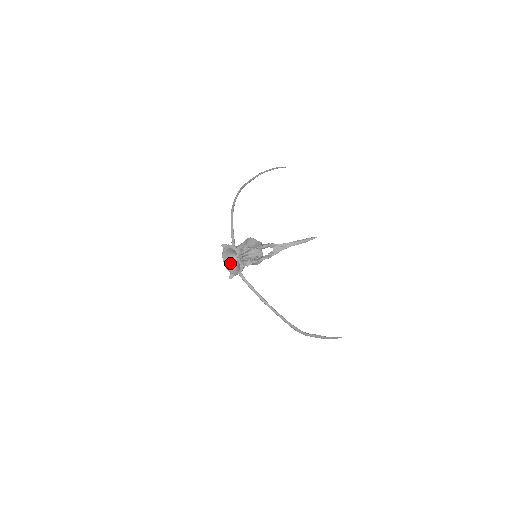
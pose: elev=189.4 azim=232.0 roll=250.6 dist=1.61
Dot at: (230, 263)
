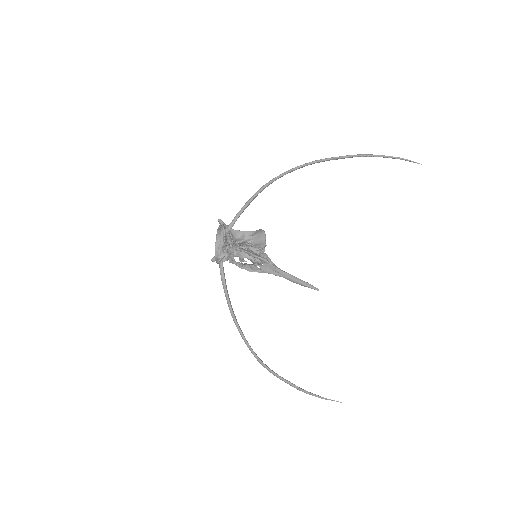
Dot at: occluded
